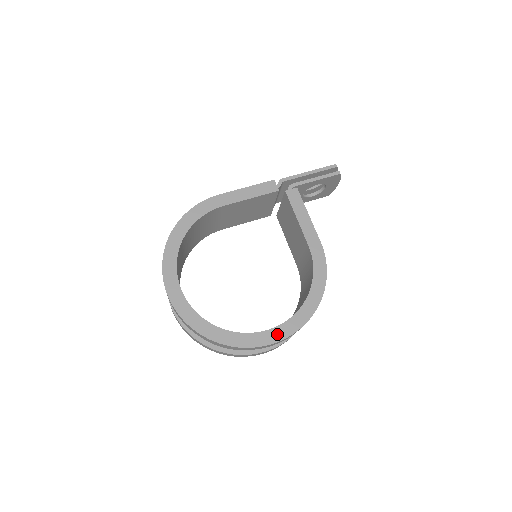
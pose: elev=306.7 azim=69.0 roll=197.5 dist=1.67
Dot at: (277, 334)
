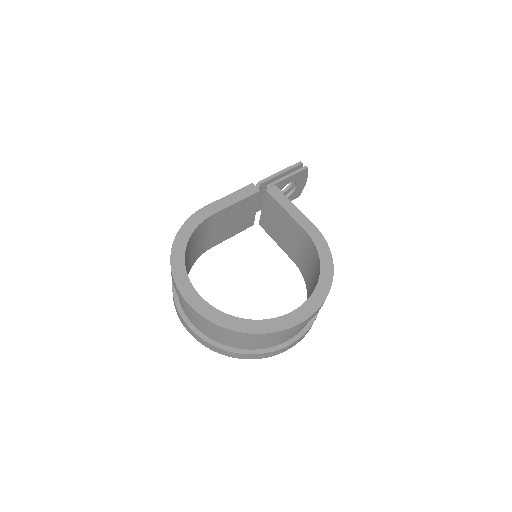
Dot at: (305, 311)
